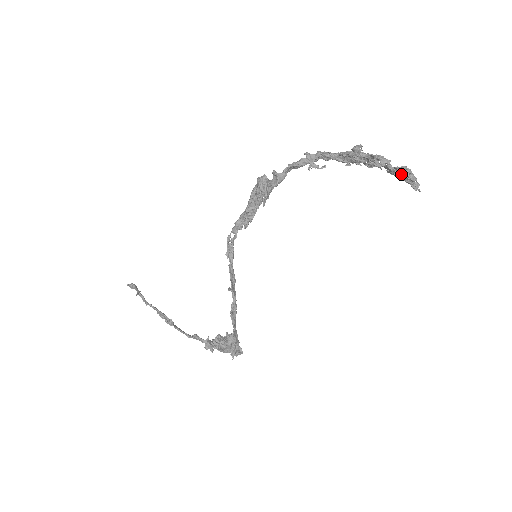
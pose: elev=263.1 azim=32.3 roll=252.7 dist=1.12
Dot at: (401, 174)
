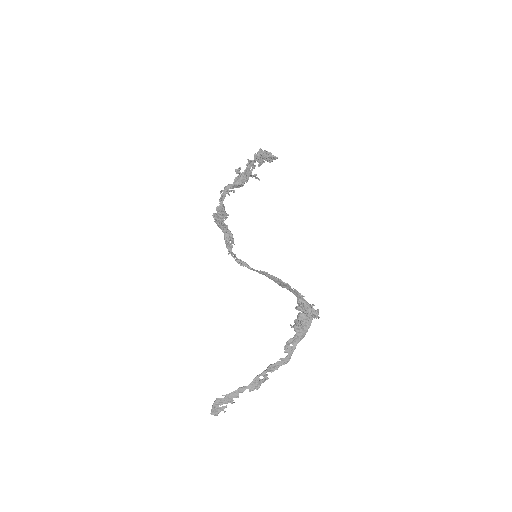
Dot at: (263, 153)
